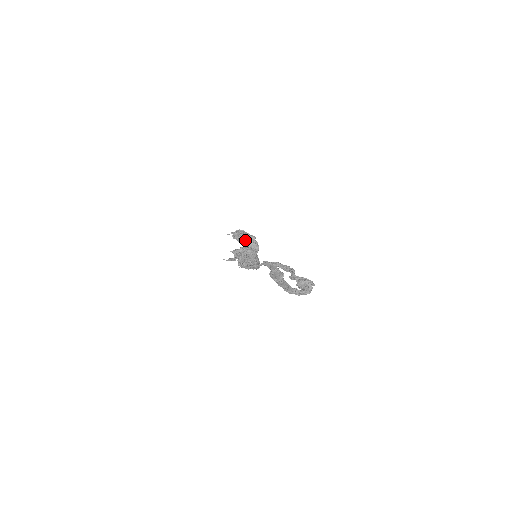
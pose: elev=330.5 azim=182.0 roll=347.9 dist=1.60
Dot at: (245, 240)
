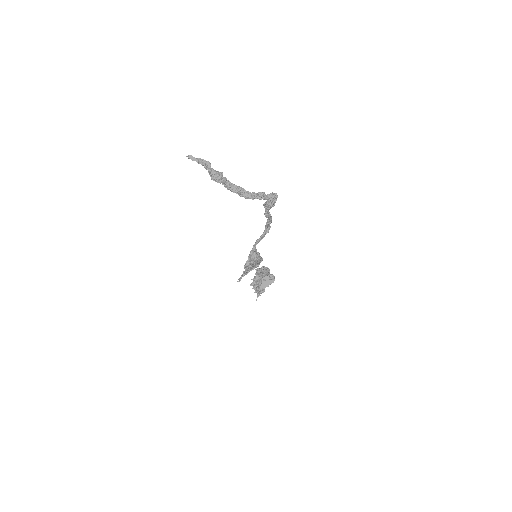
Dot at: (256, 273)
